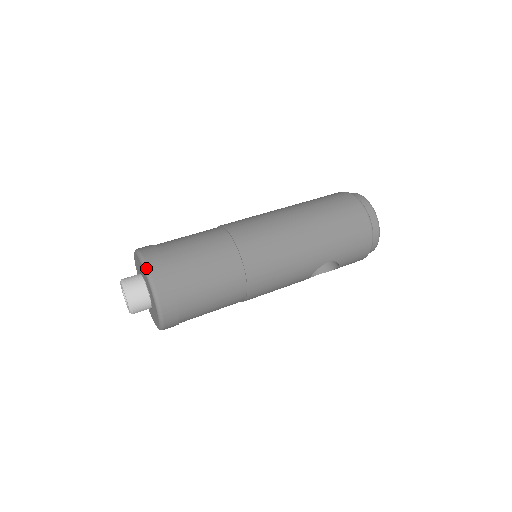
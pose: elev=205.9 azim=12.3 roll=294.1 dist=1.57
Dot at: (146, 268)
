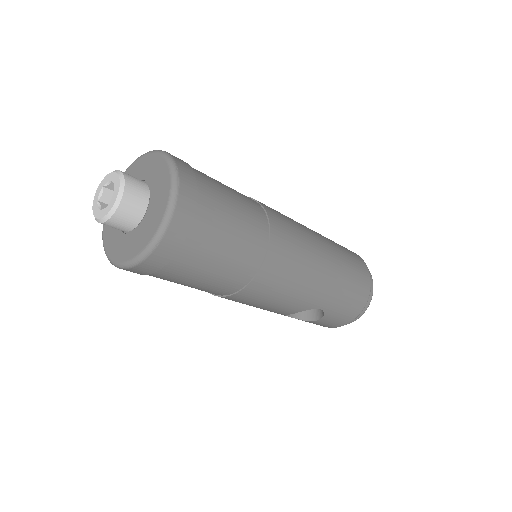
Dot at: (176, 176)
